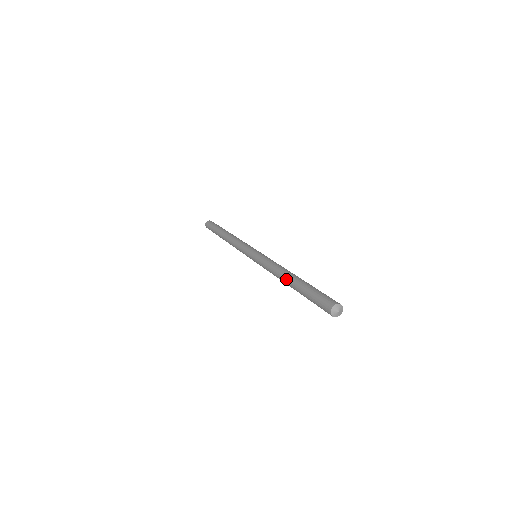
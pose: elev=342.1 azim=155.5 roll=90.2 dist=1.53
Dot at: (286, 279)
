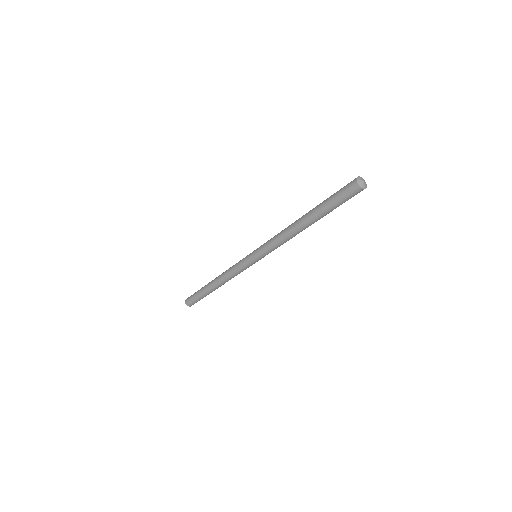
Dot at: (300, 223)
